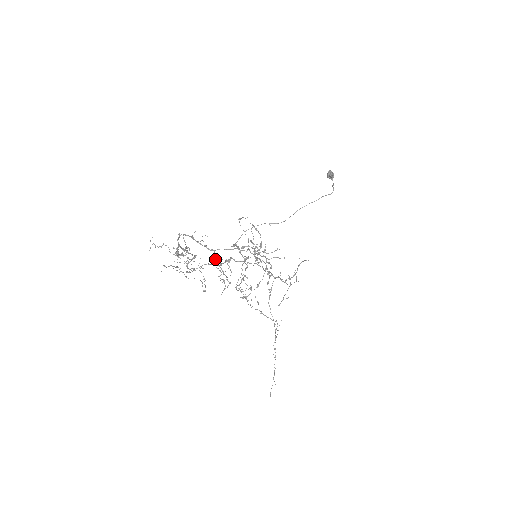
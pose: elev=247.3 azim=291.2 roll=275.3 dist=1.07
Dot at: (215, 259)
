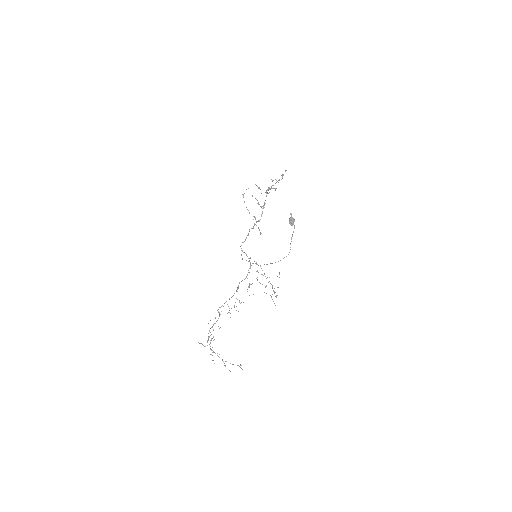
Dot at: occluded
